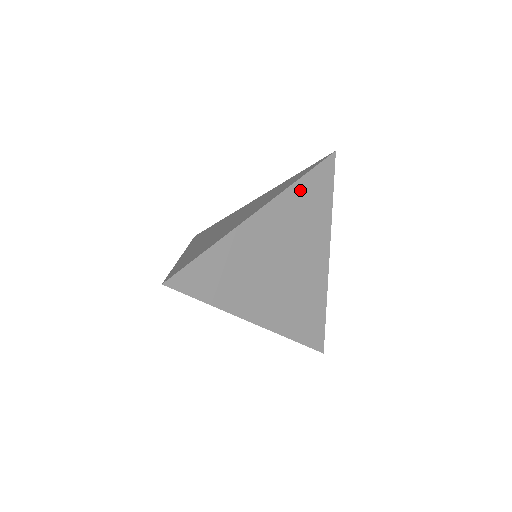
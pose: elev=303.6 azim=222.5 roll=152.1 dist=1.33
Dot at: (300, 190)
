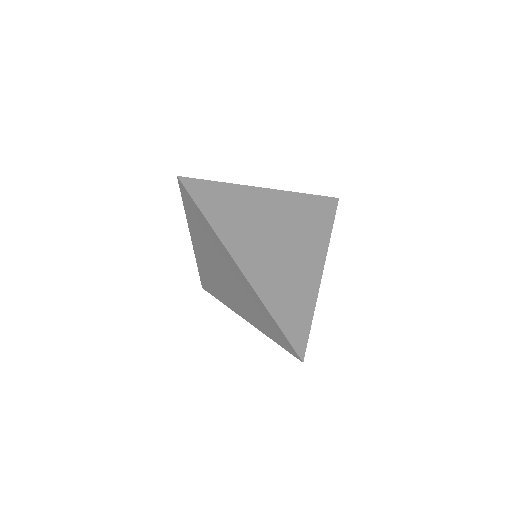
Dot at: (305, 201)
